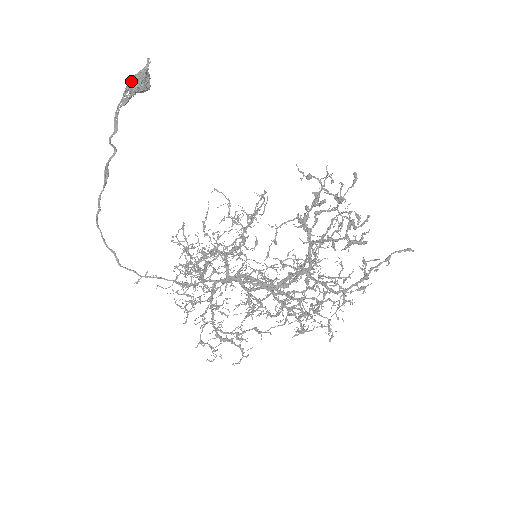
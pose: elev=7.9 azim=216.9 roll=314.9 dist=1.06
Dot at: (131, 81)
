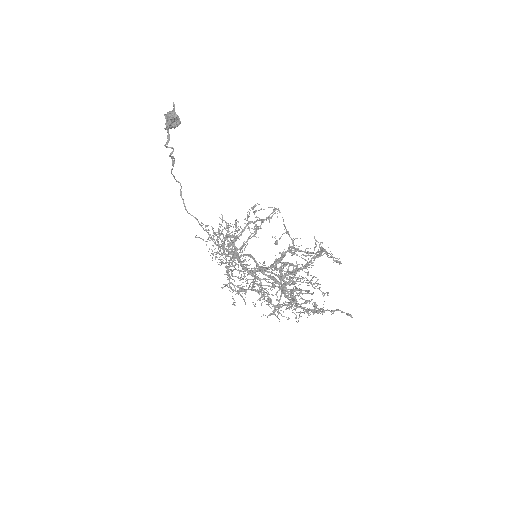
Dot at: (166, 117)
